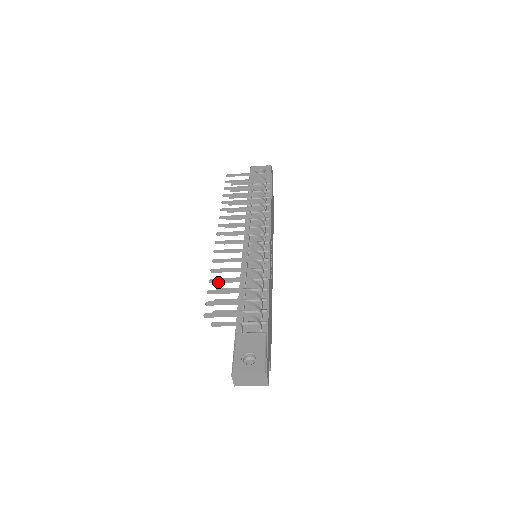
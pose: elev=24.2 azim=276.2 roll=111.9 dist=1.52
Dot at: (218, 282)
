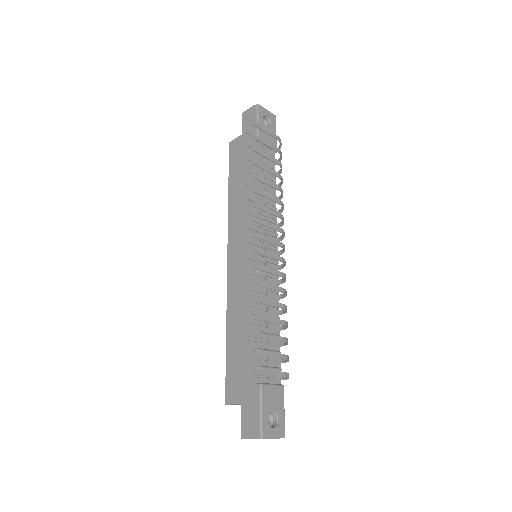
Dot at: (262, 320)
